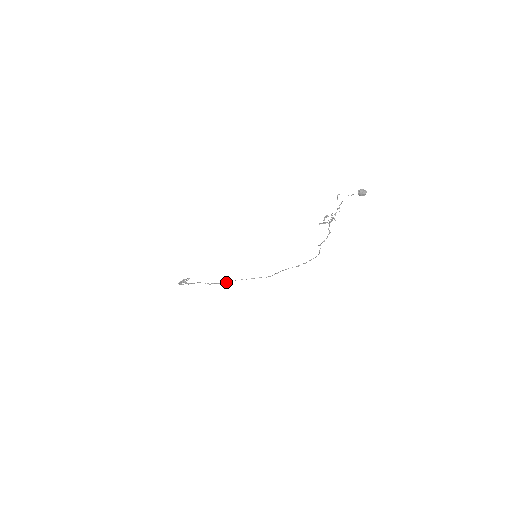
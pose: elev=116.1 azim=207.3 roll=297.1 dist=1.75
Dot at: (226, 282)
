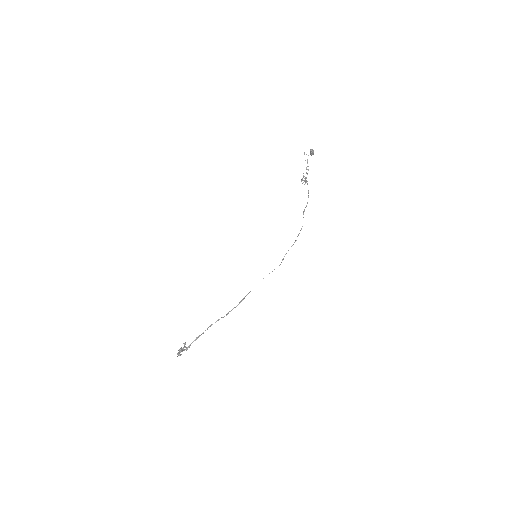
Dot at: occluded
